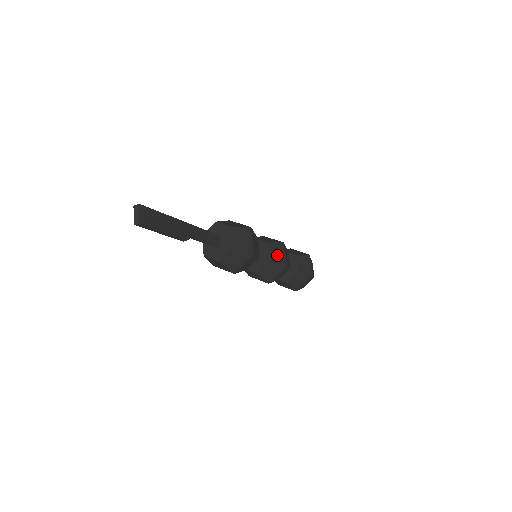
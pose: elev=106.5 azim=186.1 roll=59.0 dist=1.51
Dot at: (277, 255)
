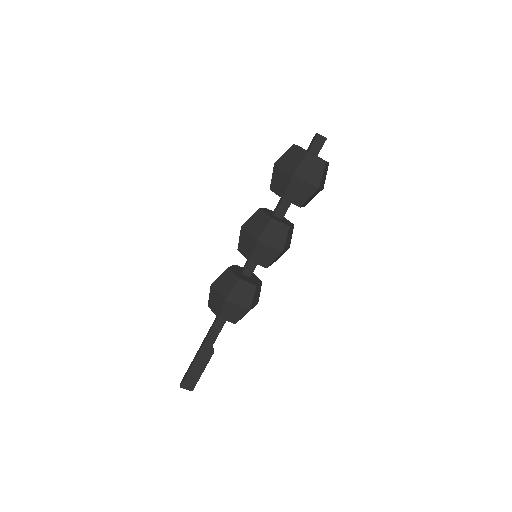
Dot at: (266, 257)
